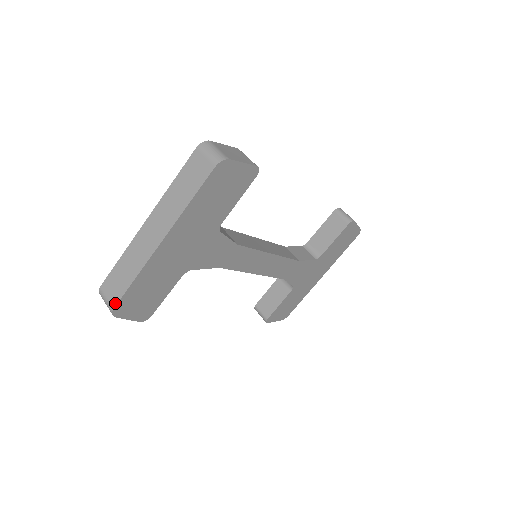
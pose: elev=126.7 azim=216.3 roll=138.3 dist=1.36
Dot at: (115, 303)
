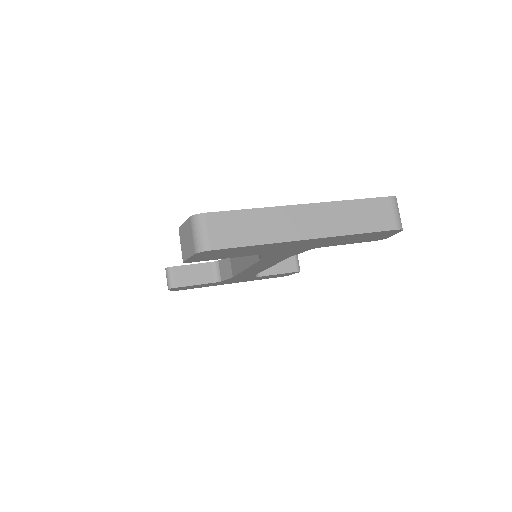
Dot at: (216, 247)
